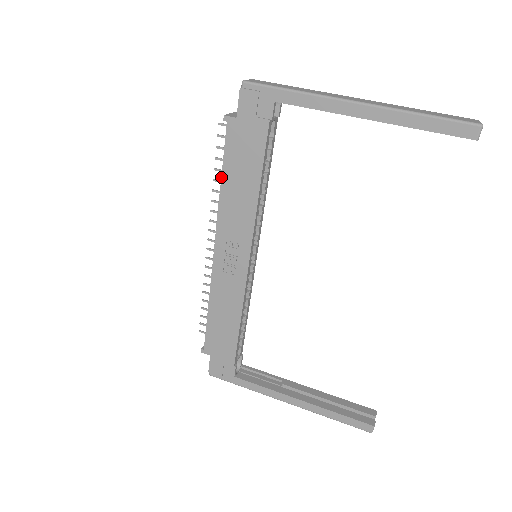
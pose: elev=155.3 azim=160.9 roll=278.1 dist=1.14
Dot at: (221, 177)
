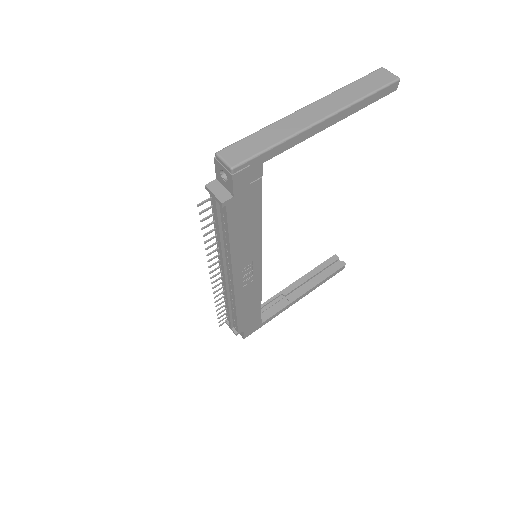
Dot at: (229, 241)
